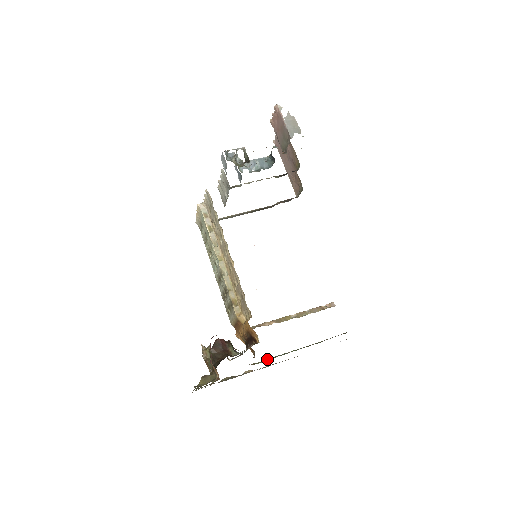
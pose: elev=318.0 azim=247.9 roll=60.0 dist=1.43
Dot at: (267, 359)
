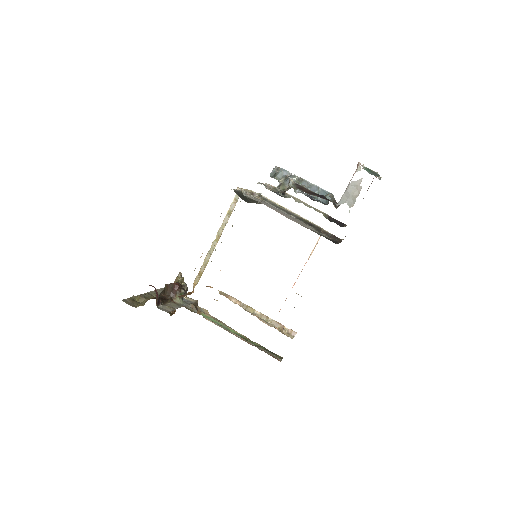
Dot at: (211, 318)
